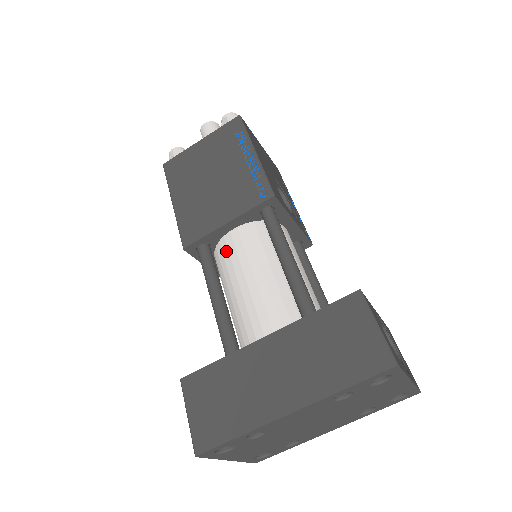
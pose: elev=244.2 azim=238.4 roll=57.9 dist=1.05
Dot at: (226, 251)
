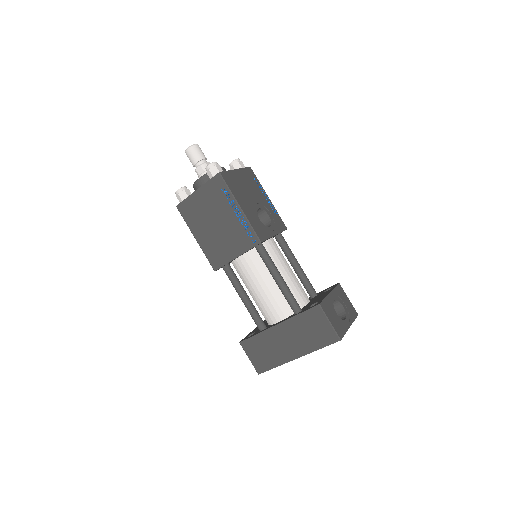
Dot at: (240, 269)
